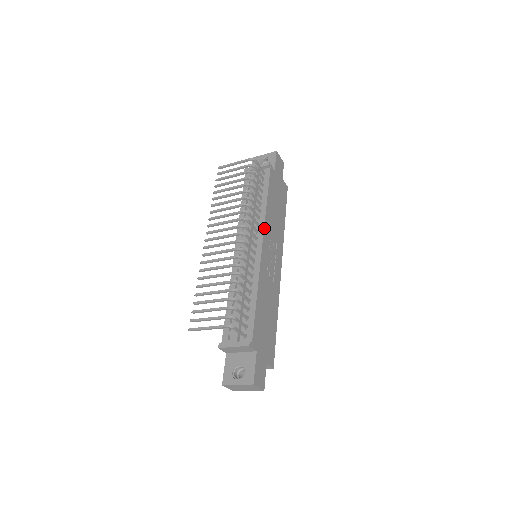
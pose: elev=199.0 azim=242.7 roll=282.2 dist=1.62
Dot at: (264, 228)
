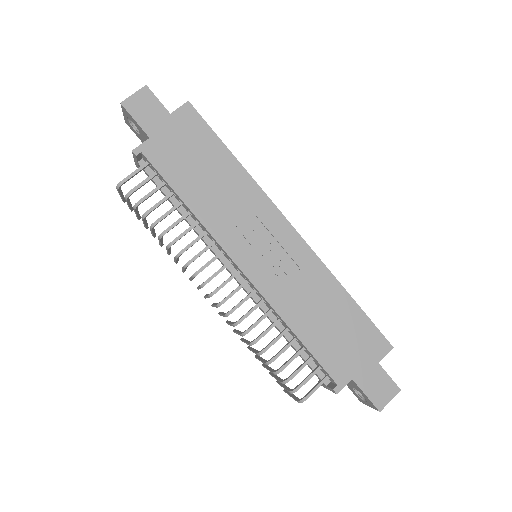
Dot at: (221, 246)
